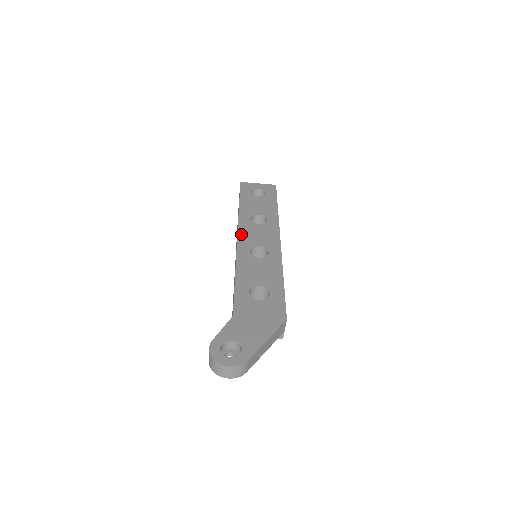
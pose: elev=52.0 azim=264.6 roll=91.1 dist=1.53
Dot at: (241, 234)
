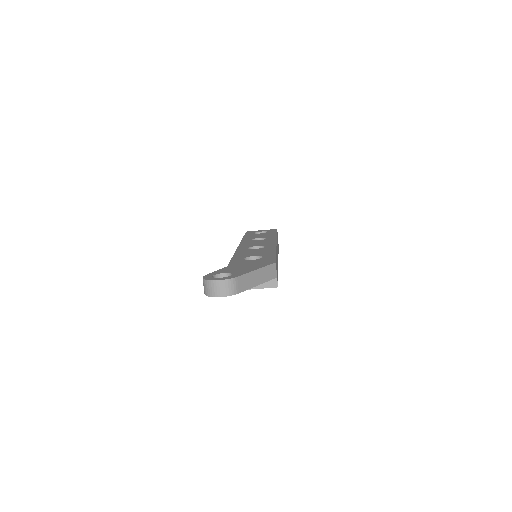
Dot at: (242, 244)
